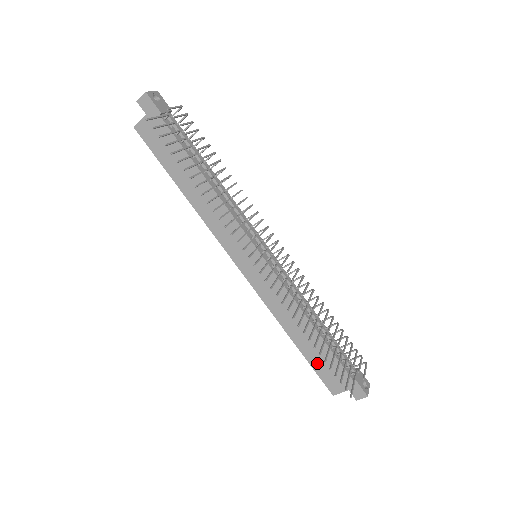
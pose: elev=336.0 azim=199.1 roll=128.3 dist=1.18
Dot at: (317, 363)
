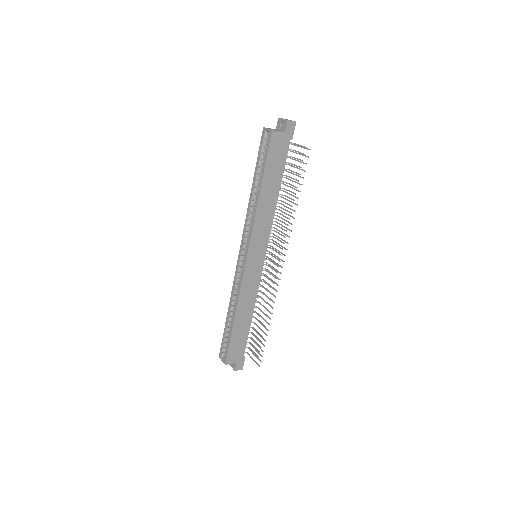
Dot at: (235, 340)
